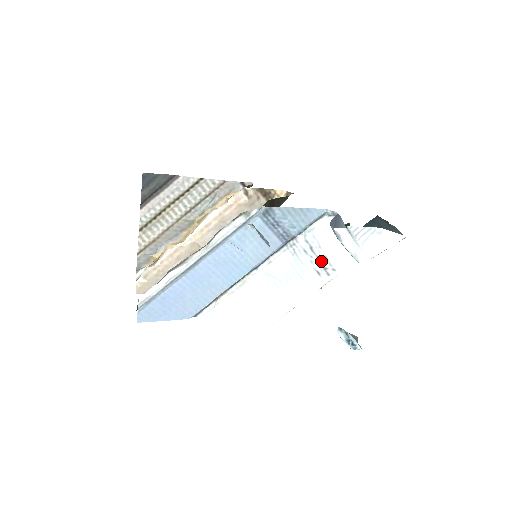
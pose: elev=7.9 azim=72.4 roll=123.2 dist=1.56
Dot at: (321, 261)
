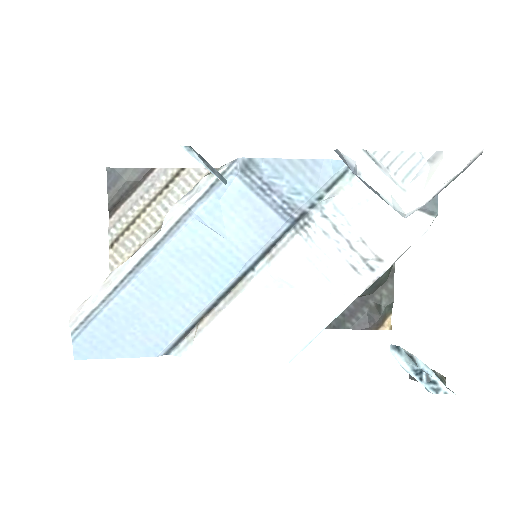
Dot at: (355, 248)
